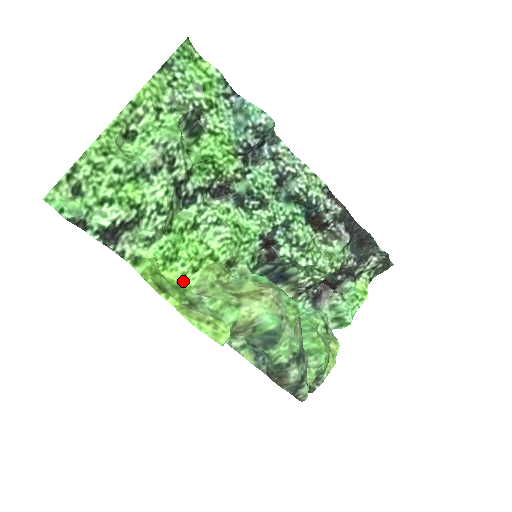
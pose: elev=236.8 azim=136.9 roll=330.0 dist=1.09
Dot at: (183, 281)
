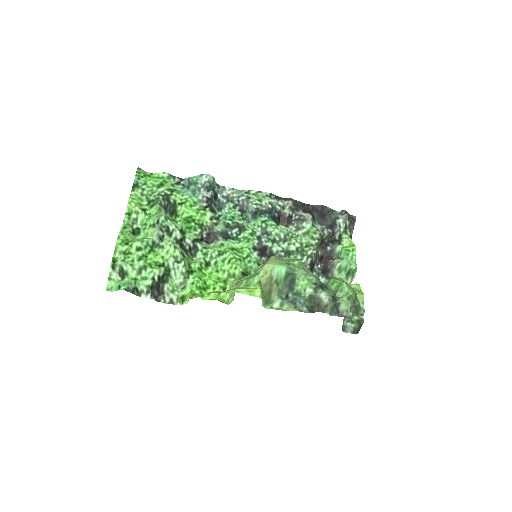
Dot at: (221, 299)
